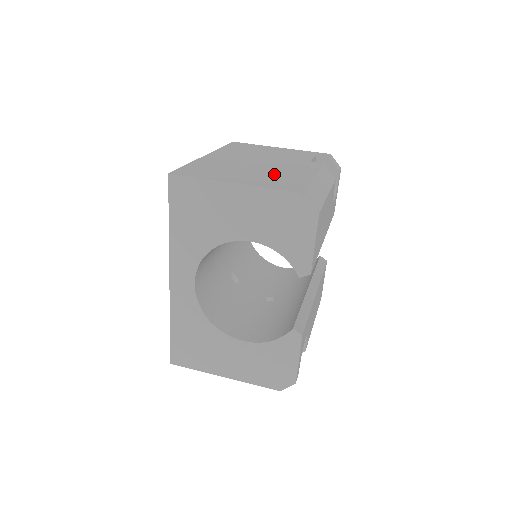
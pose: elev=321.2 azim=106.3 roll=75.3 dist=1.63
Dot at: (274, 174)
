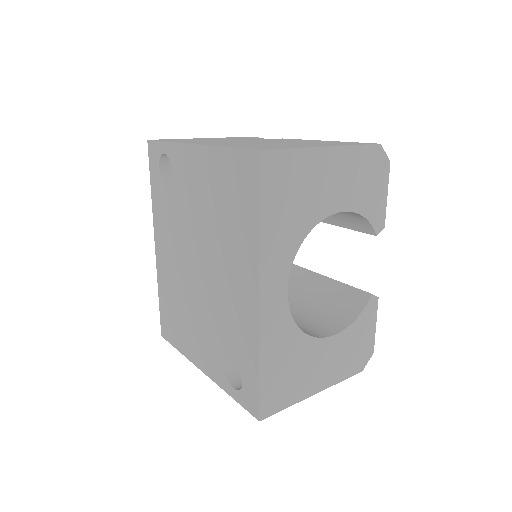
Dot at: (306, 142)
